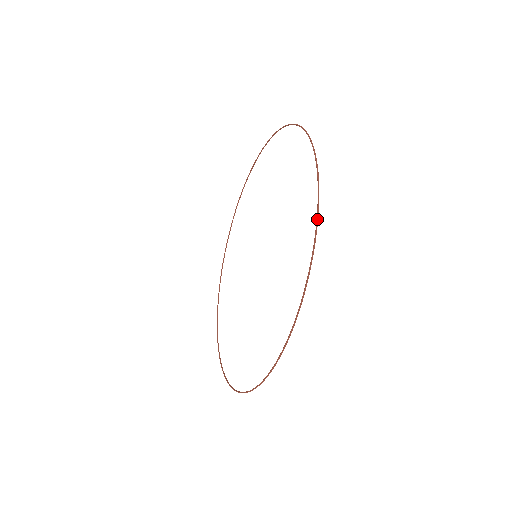
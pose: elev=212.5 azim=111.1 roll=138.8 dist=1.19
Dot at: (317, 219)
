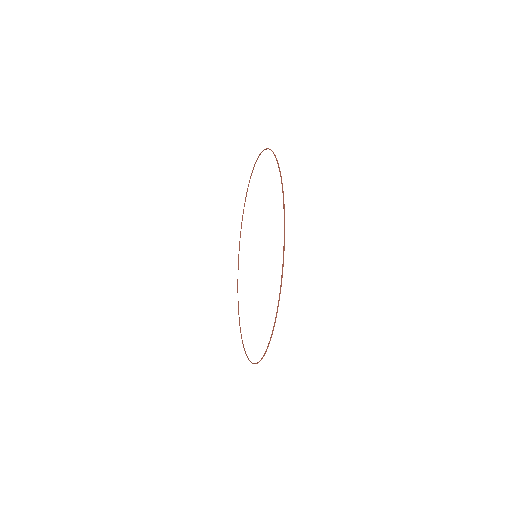
Dot at: (276, 317)
